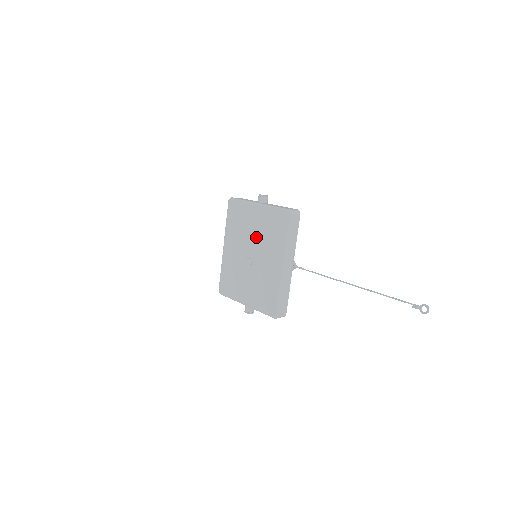
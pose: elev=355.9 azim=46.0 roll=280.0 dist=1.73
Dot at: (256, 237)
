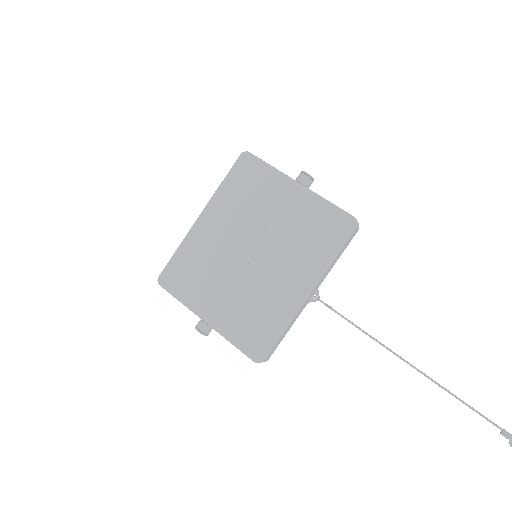
Dot at: (274, 230)
